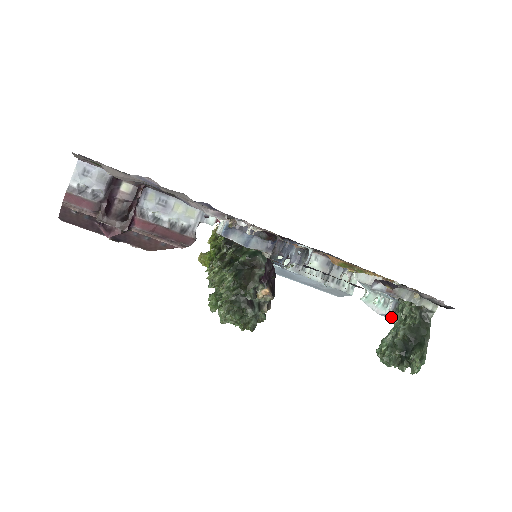
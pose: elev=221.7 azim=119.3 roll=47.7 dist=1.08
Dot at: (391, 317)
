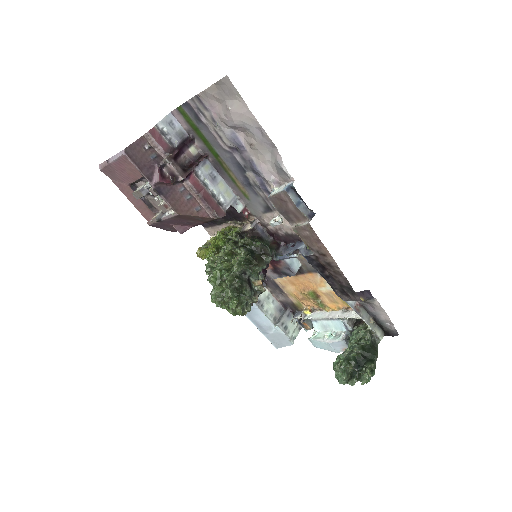
Dot at: (339, 348)
